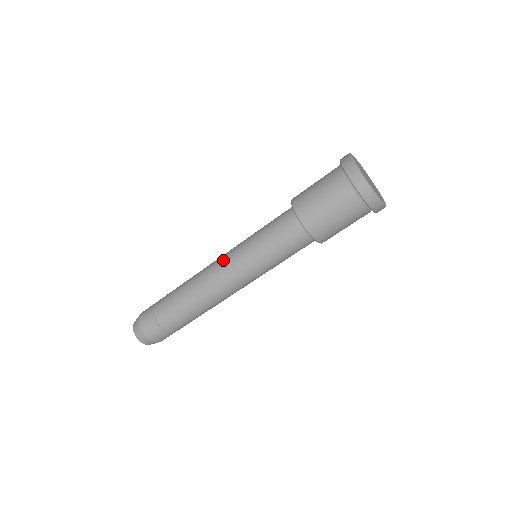
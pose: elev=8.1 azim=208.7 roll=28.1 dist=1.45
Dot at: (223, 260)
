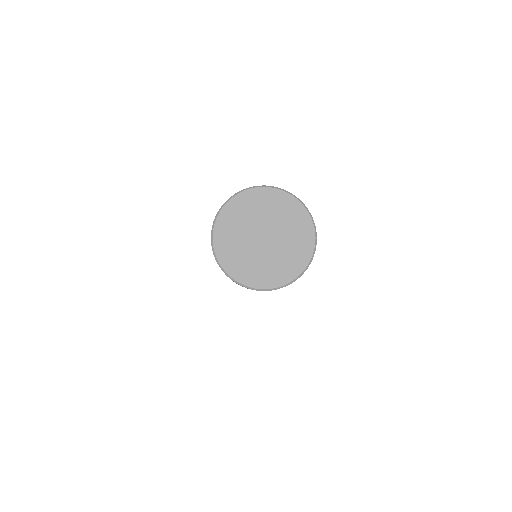
Dot at: occluded
